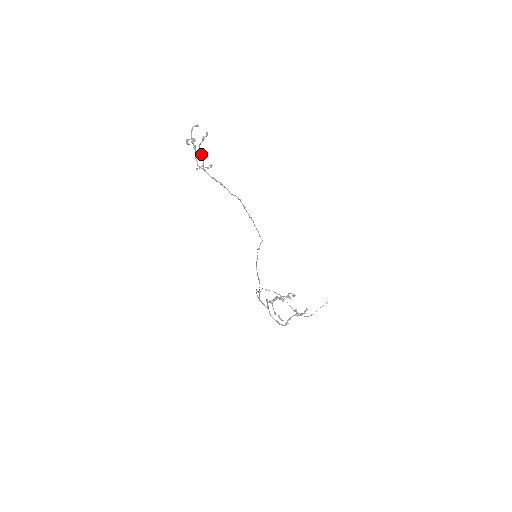
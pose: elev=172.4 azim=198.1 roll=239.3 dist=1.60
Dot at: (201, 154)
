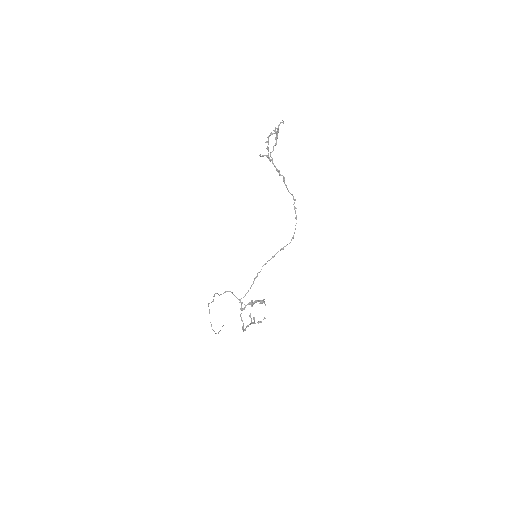
Dot at: occluded
